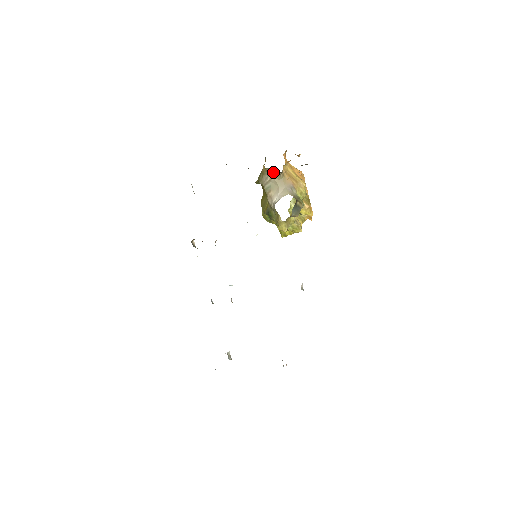
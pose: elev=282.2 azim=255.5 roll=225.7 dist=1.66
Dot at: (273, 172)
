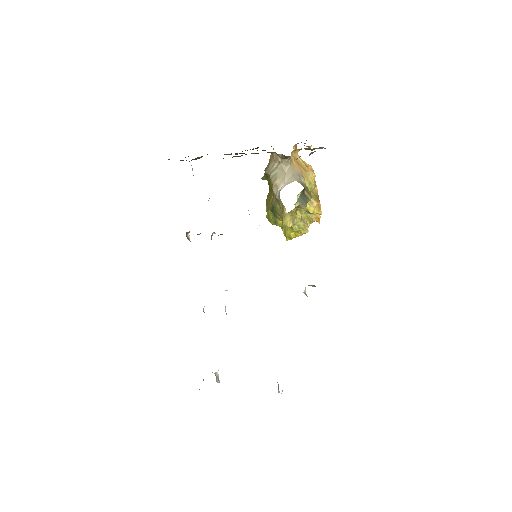
Dot at: (280, 155)
